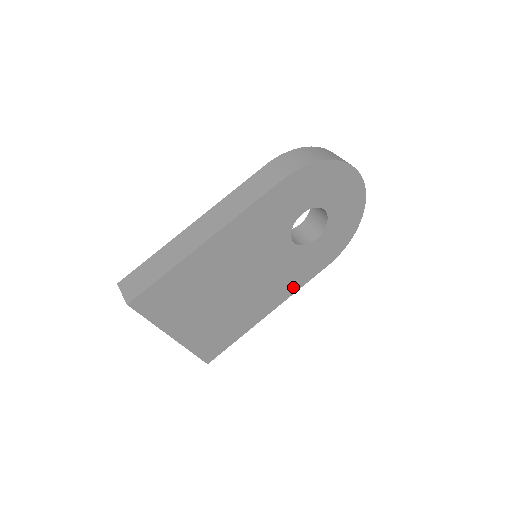
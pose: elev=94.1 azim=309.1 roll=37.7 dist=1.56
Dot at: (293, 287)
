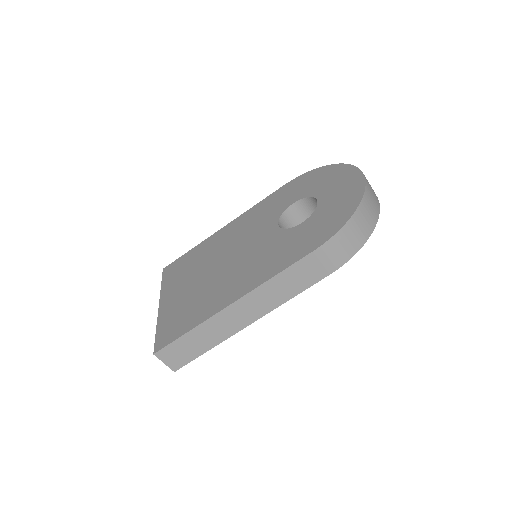
Dot at: occluded
